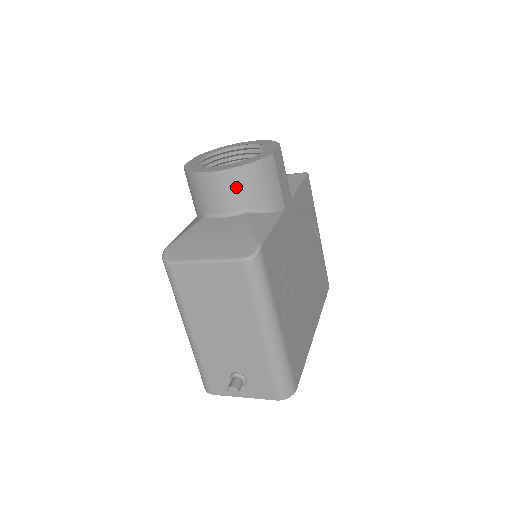
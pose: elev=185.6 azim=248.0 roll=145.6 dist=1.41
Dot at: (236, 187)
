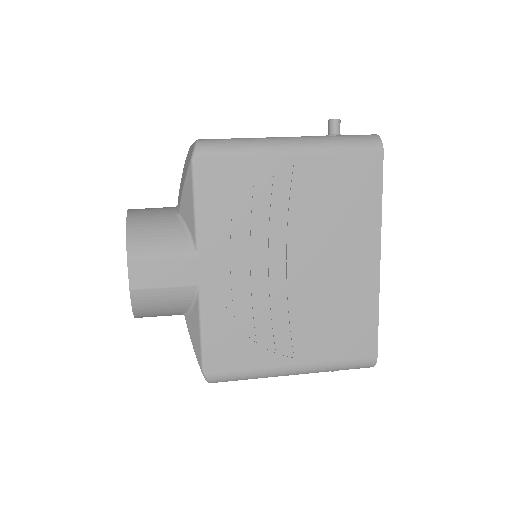
Dot at: (155, 316)
